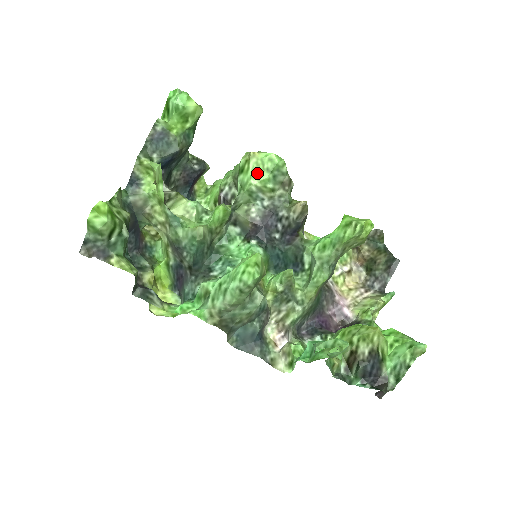
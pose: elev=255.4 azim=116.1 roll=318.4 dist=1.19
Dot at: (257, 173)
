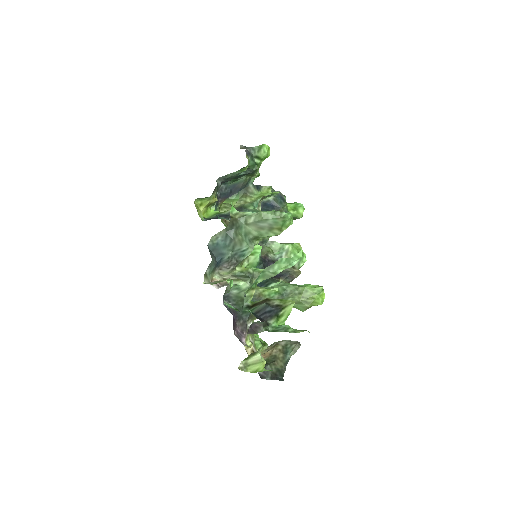
Dot at: (294, 247)
